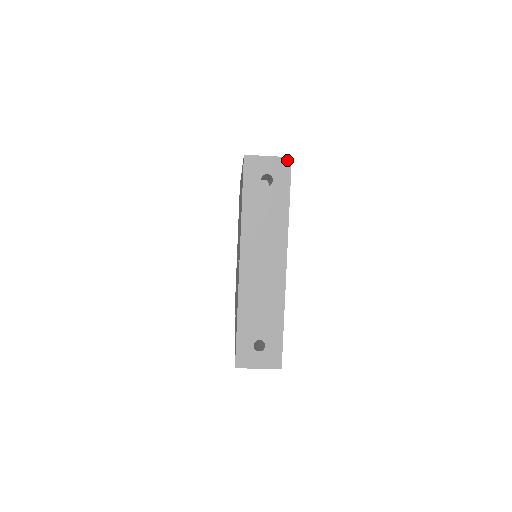
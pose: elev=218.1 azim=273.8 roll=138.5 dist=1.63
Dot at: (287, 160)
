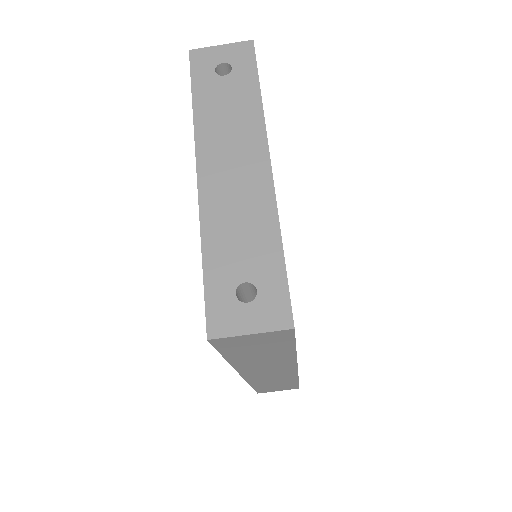
Dot at: (247, 44)
